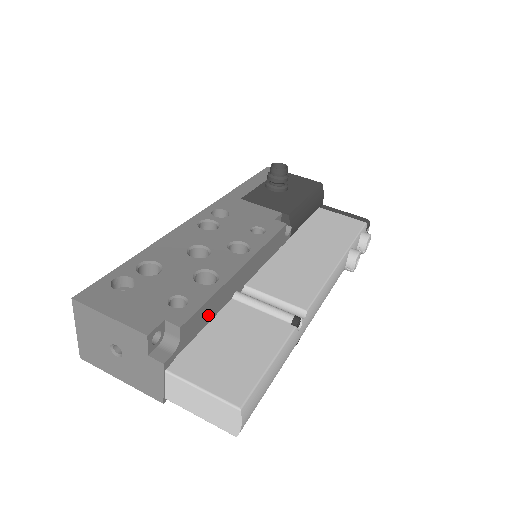
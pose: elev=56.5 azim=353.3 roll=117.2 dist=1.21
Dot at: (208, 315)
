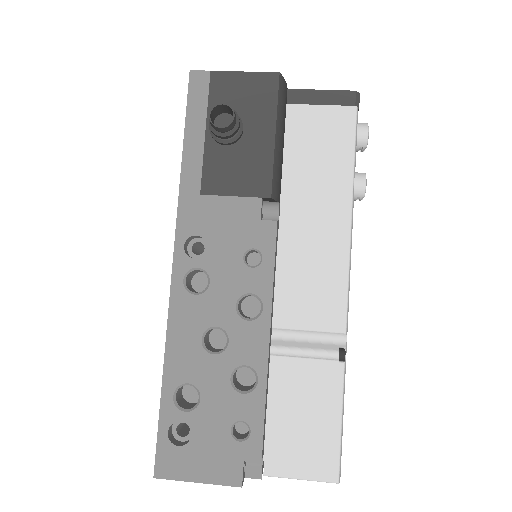
Dot at: (266, 406)
